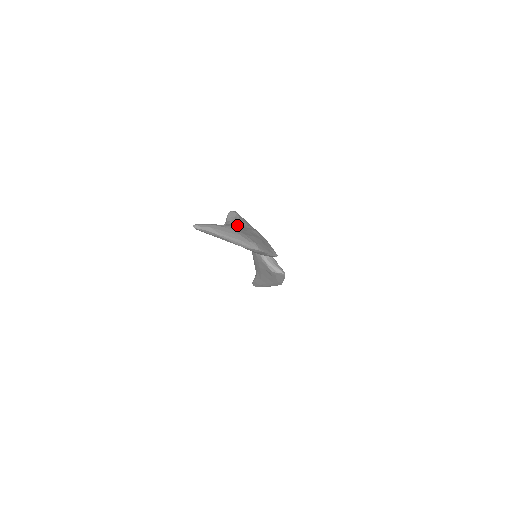
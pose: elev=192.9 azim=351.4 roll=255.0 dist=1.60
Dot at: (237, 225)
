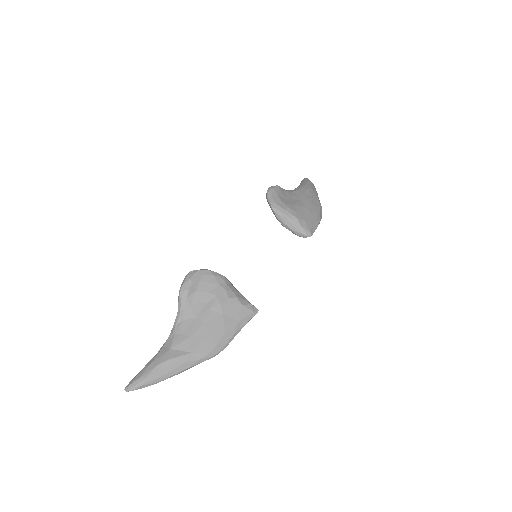
Dot at: (189, 316)
